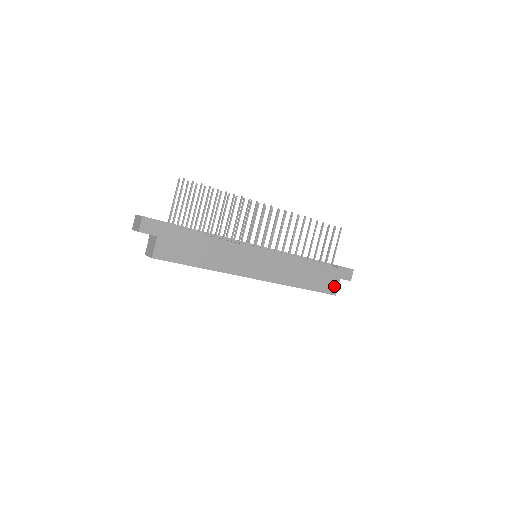
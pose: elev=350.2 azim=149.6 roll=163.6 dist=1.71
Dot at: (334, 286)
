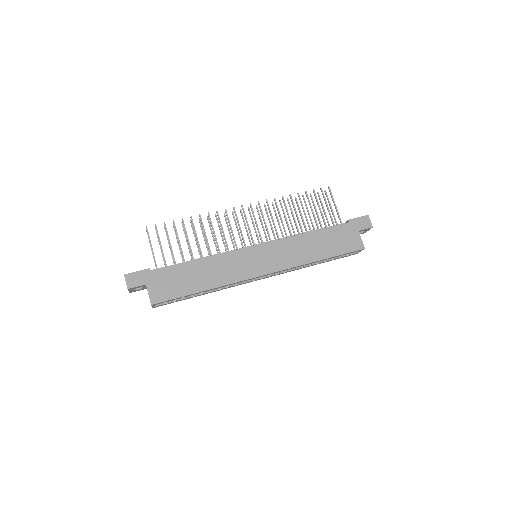
Dot at: (356, 241)
